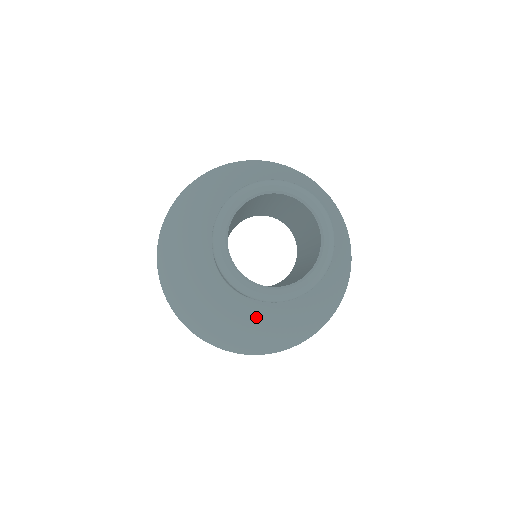
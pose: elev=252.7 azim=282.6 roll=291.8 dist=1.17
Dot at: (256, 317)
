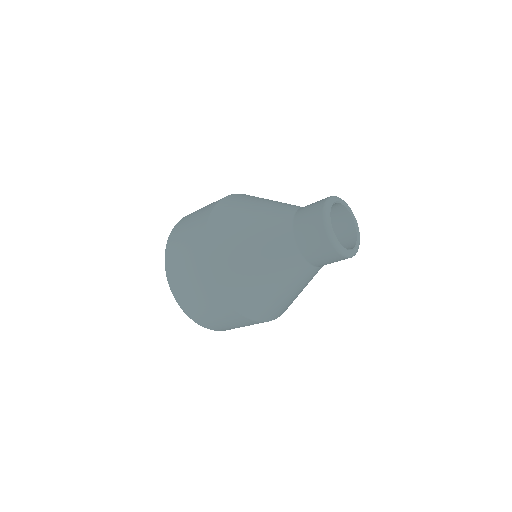
Dot at: (276, 258)
